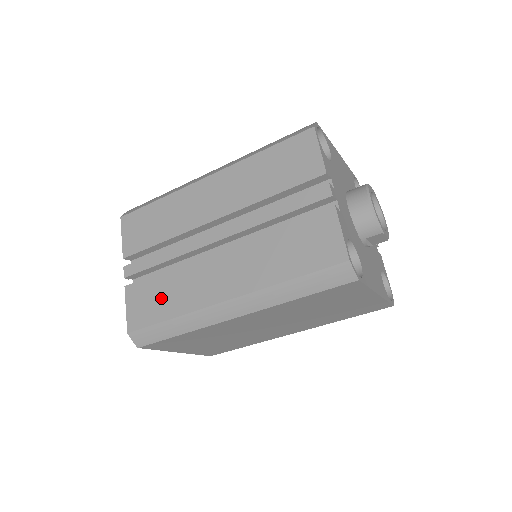
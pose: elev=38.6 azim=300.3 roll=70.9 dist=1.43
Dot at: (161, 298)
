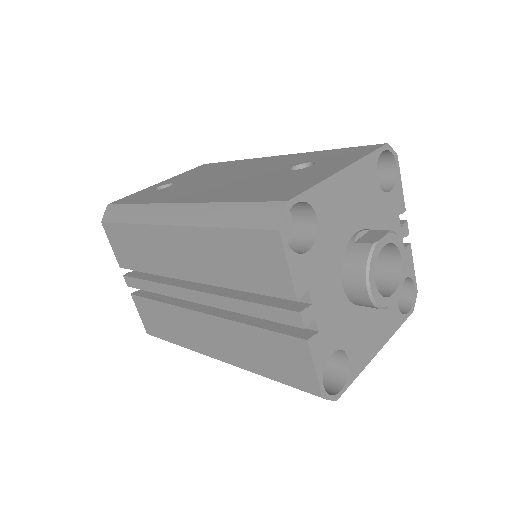
Dot at: (164, 323)
